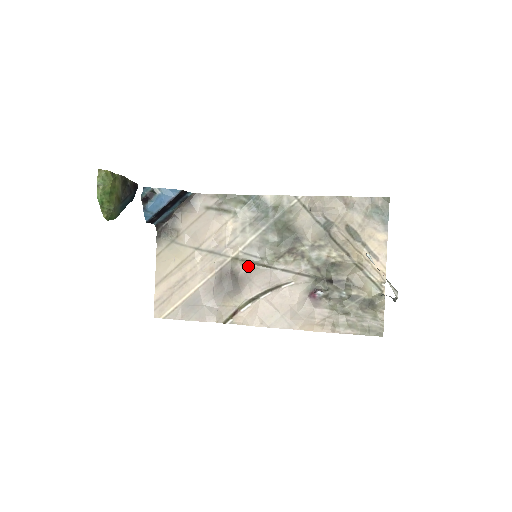
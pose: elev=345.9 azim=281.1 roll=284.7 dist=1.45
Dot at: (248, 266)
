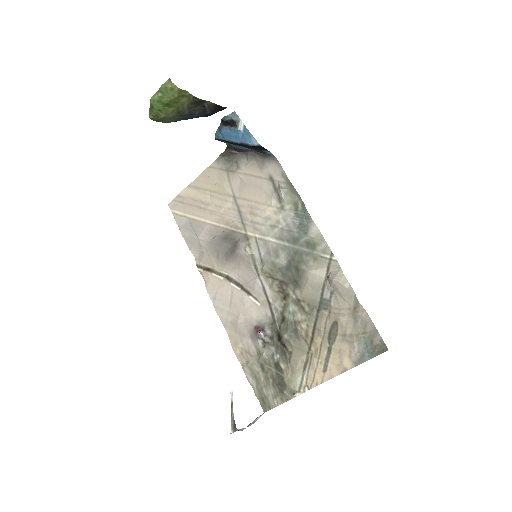
Dot at: (247, 254)
